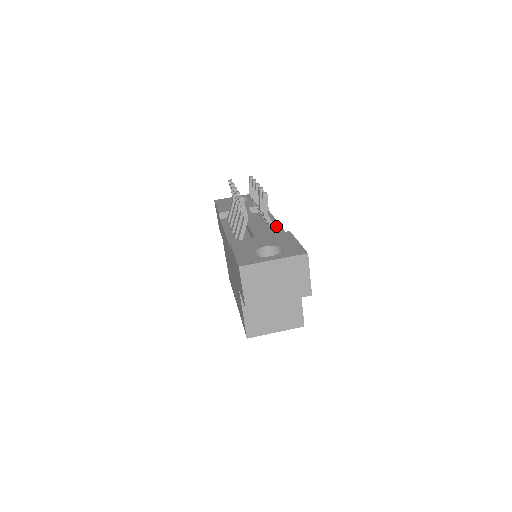
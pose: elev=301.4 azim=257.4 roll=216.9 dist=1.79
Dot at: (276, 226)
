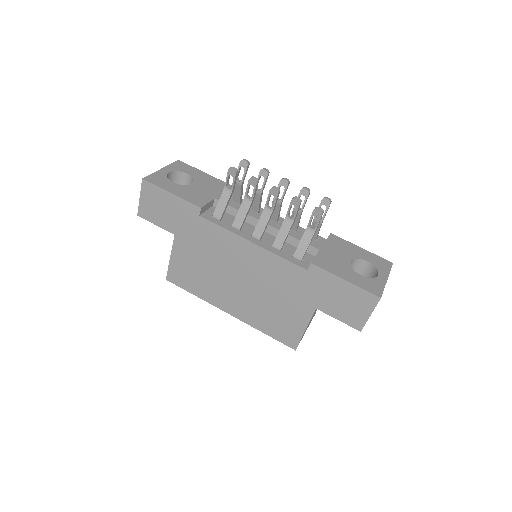
Dot at: occluded
